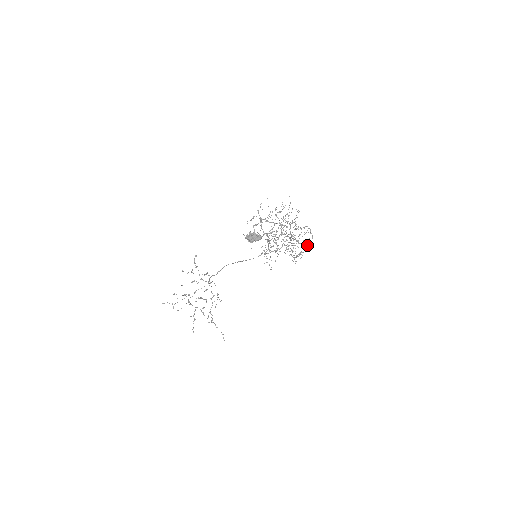
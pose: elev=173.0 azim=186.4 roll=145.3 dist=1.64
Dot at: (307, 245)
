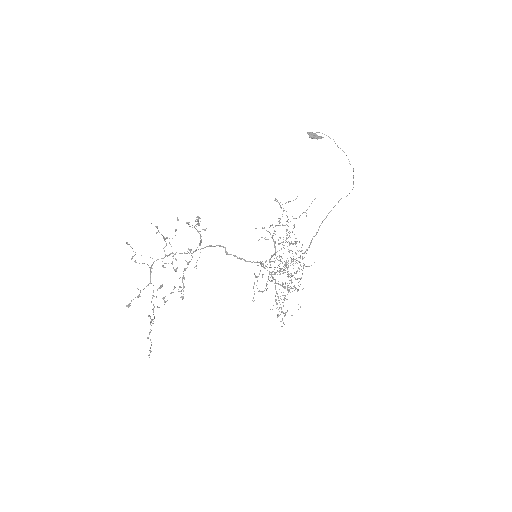
Dot at: occluded
